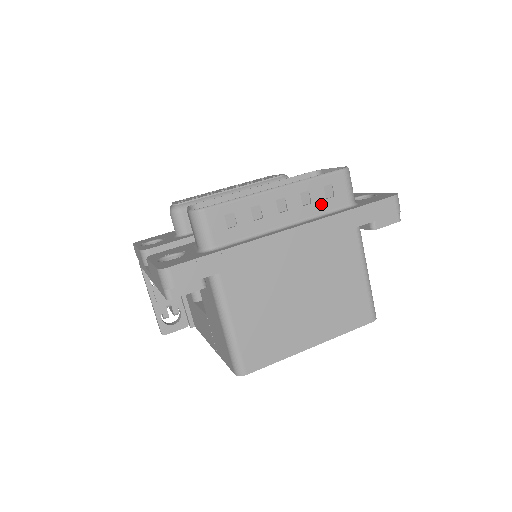
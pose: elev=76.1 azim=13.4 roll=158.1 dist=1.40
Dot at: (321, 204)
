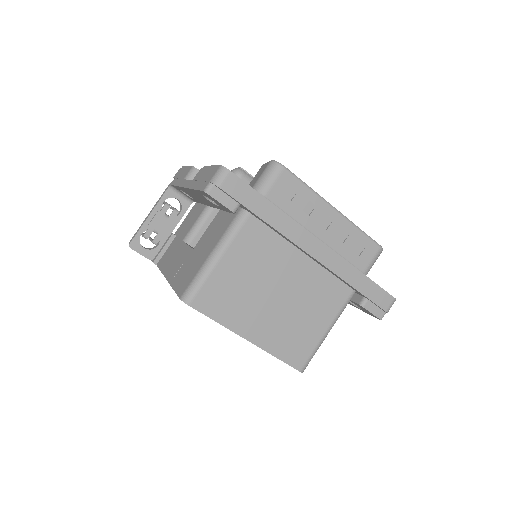
Dot at: (348, 251)
